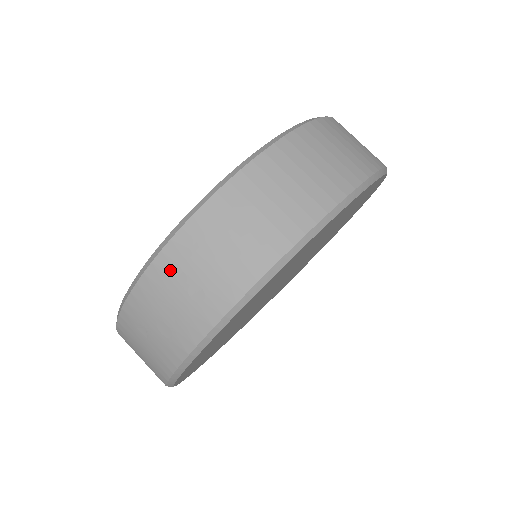
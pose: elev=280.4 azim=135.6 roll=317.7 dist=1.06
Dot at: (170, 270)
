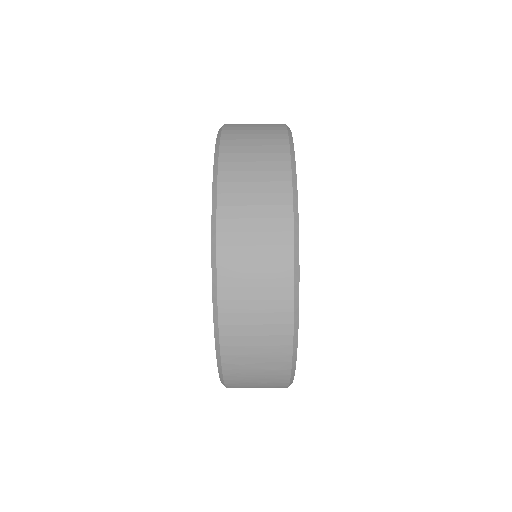
Dot at: (238, 382)
